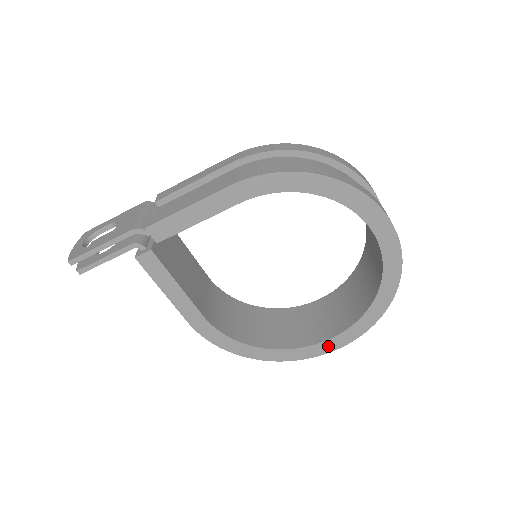
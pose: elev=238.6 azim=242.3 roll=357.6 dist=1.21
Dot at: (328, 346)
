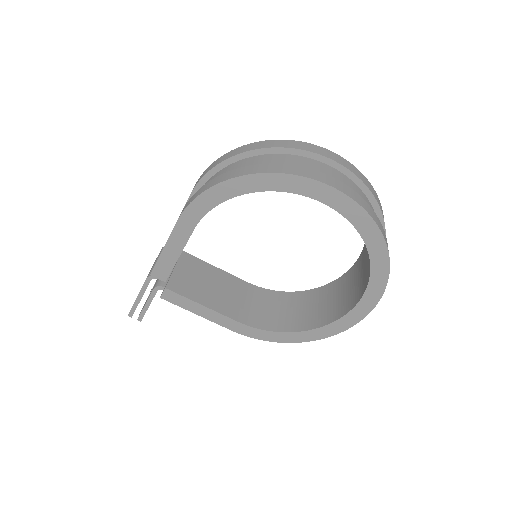
Dot at: (360, 311)
